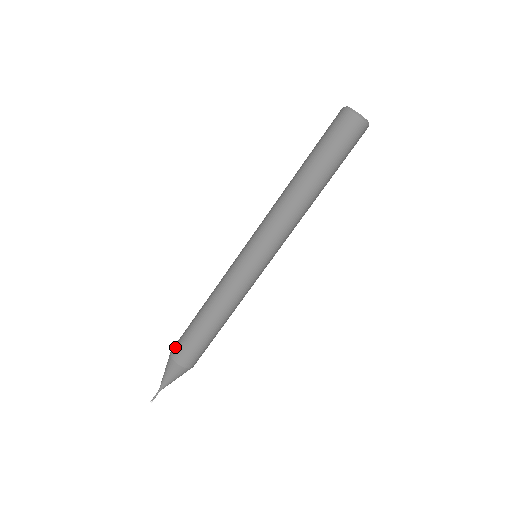
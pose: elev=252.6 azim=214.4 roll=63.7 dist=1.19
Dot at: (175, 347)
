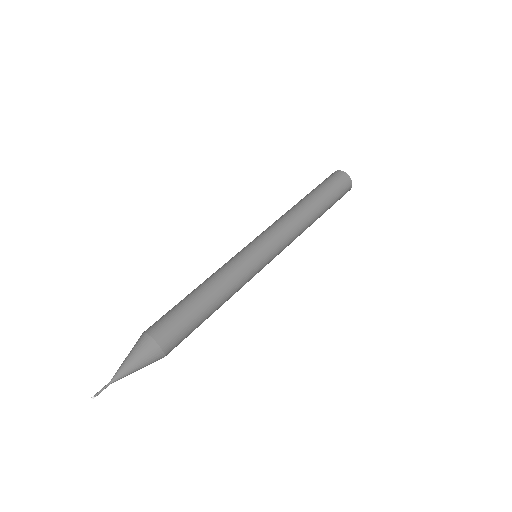
Dot at: occluded
